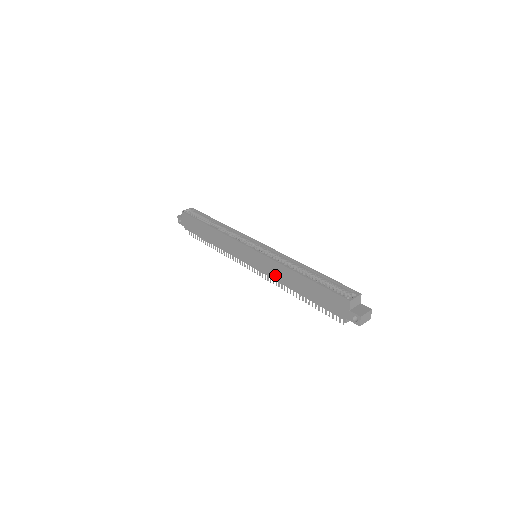
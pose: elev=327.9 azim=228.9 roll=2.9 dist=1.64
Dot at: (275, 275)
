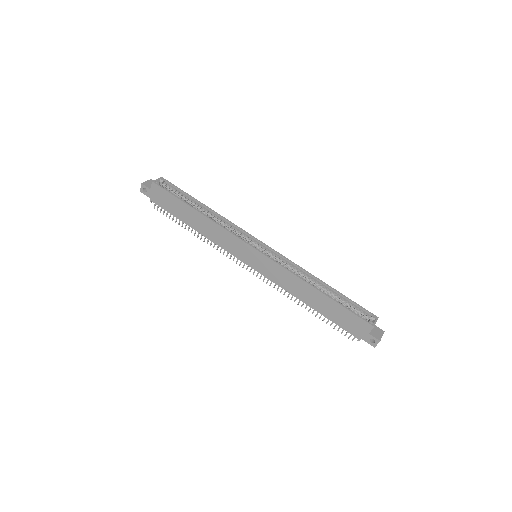
Dot at: (283, 283)
